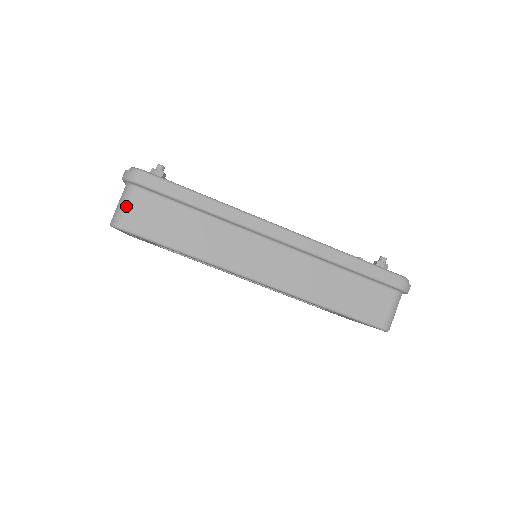
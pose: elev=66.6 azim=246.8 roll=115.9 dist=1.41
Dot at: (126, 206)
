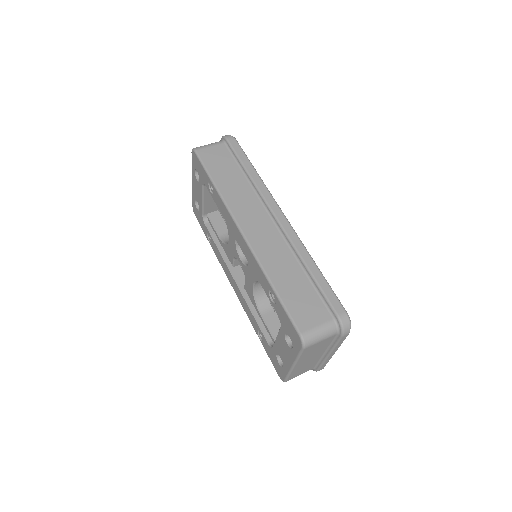
Dot at: (209, 145)
